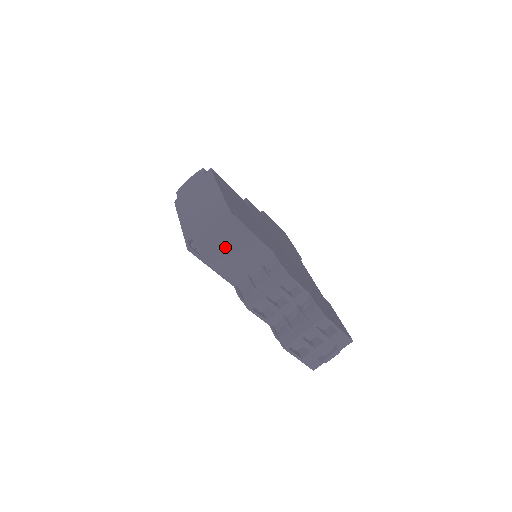
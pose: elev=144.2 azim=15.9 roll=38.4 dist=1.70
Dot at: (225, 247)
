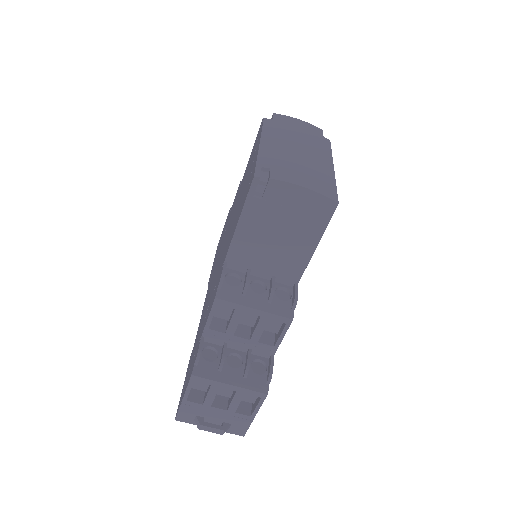
Dot at: (281, 222)
